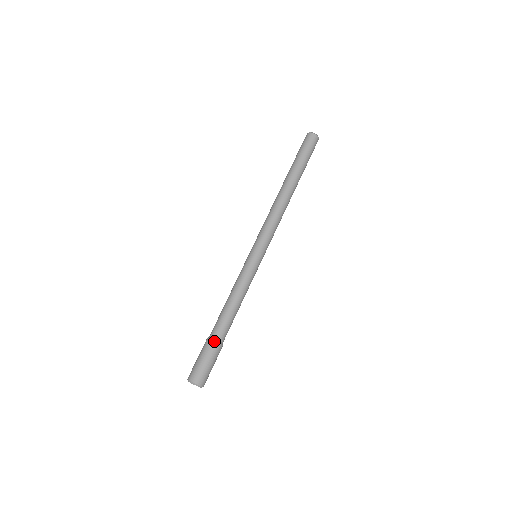
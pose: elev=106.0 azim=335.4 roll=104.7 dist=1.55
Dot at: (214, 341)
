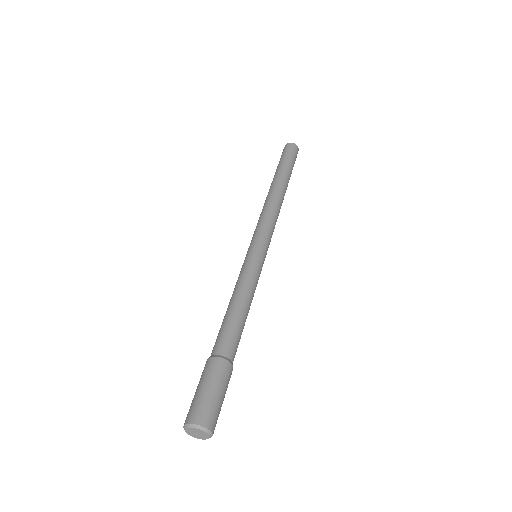
Dot at: (224, 358)
